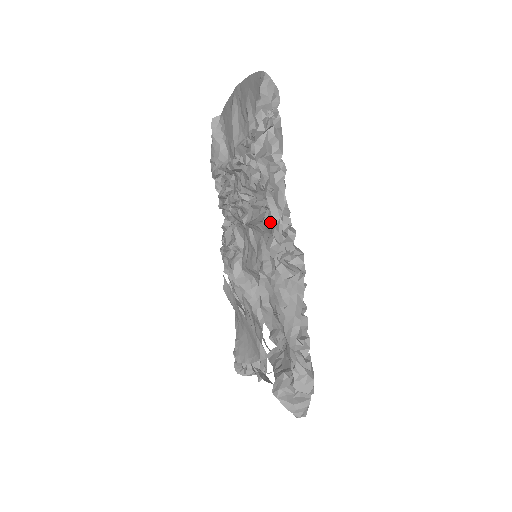
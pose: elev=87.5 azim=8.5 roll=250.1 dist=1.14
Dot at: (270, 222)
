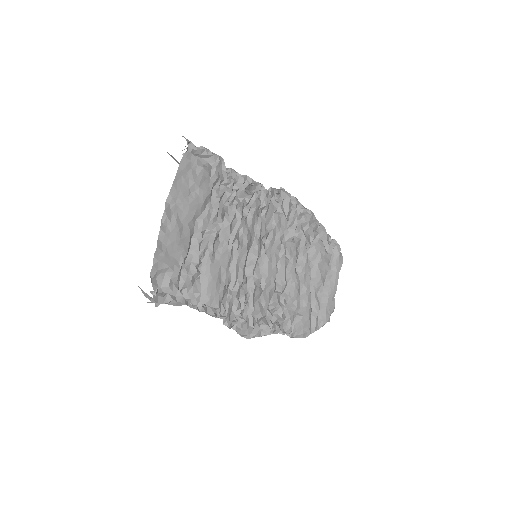
Dot at: occluded
